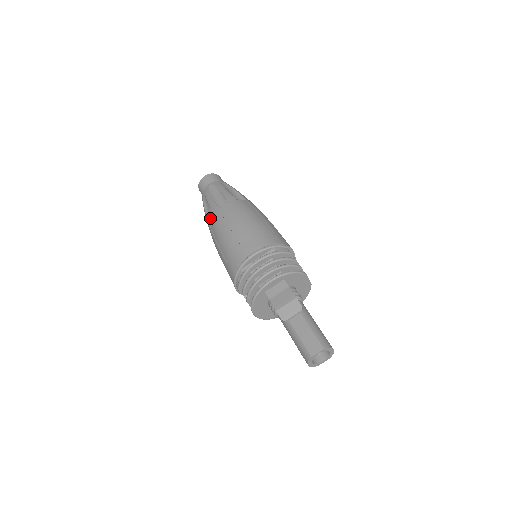
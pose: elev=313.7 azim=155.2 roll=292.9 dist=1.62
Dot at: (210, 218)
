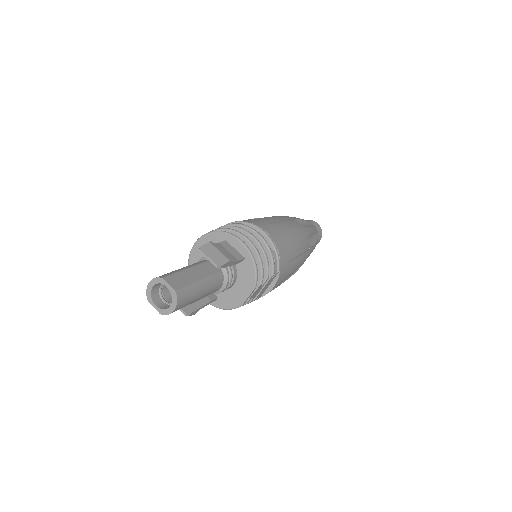
Dot at: occluded
